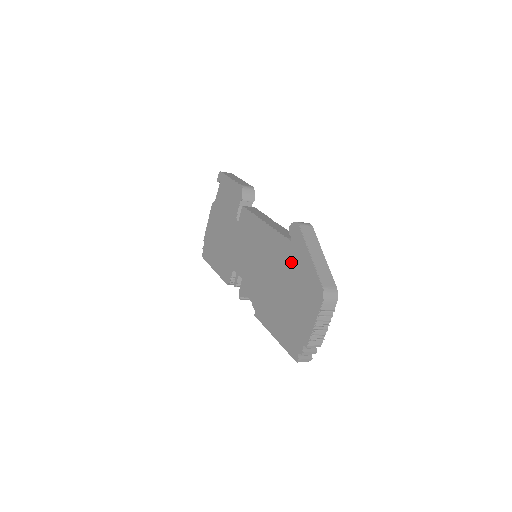
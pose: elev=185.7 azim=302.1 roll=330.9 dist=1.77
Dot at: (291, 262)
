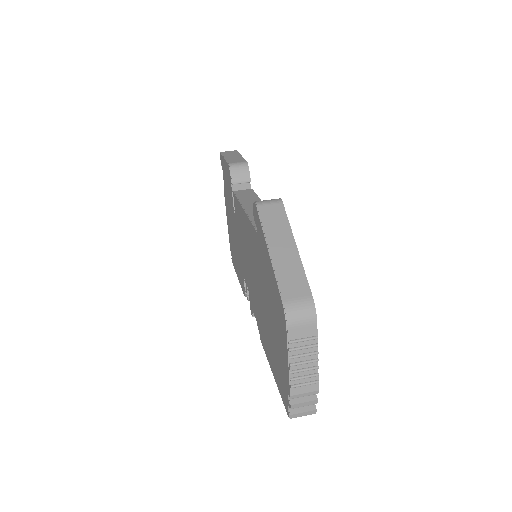
Dot at: (262, 264)
